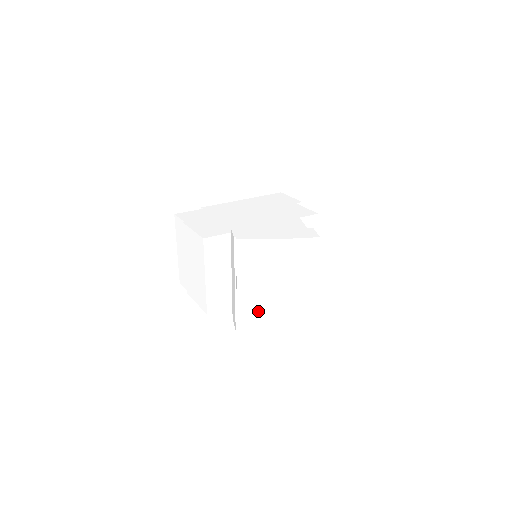
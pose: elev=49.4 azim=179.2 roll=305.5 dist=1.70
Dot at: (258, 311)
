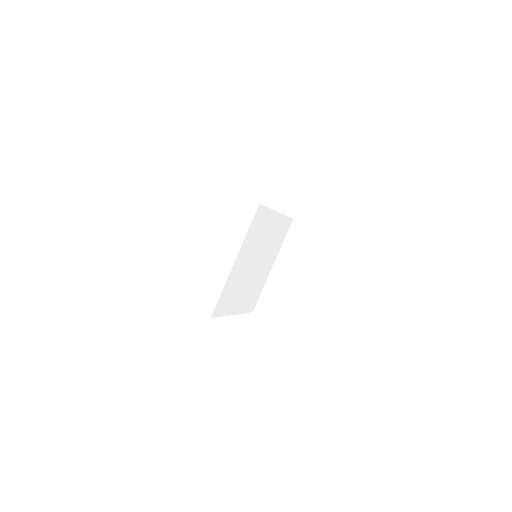
Dot at: (307, 319)
